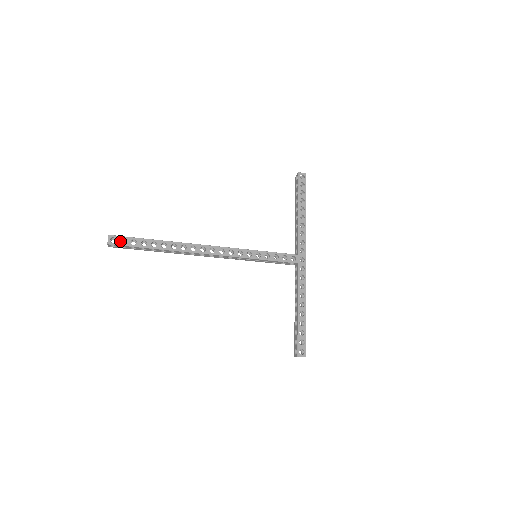
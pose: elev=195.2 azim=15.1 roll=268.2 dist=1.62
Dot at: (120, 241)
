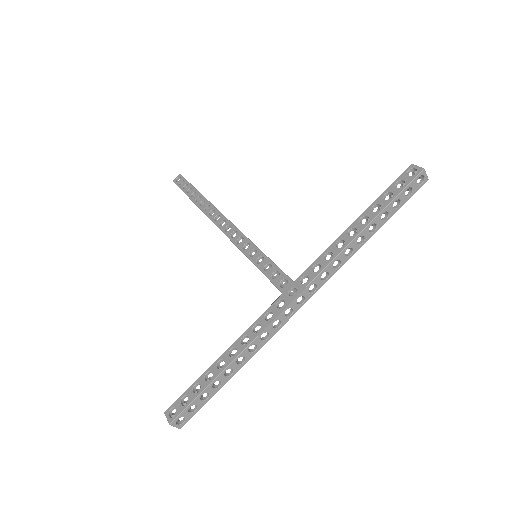
Dot at: (180, 182)
